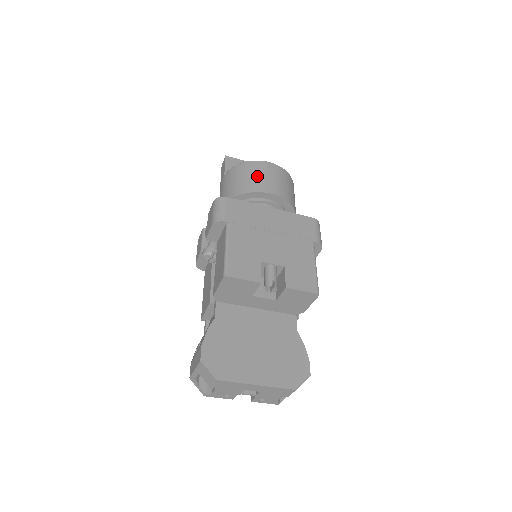
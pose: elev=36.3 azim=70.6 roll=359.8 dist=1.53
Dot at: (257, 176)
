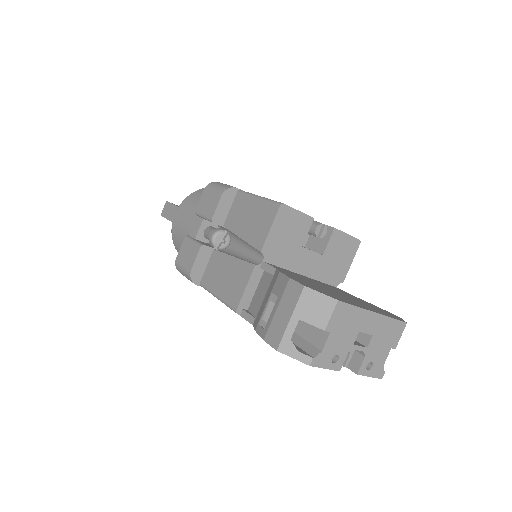
Dot at: occluded
